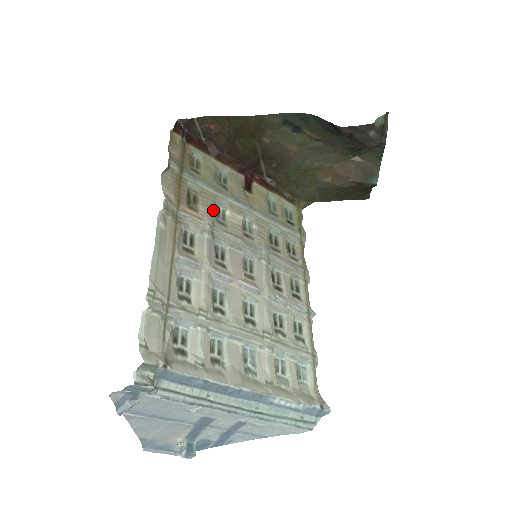
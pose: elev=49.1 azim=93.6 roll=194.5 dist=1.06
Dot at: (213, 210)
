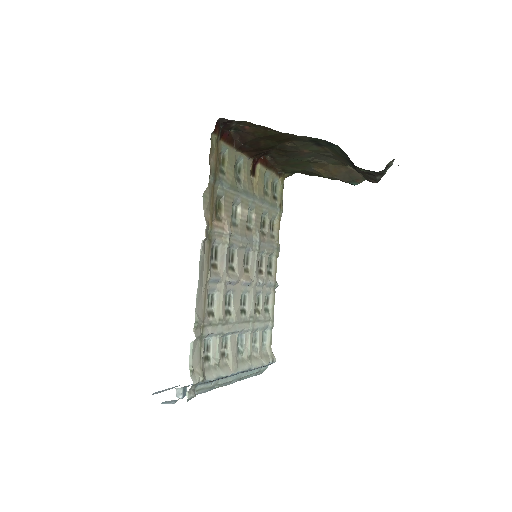
Dot at: (231, 213)
